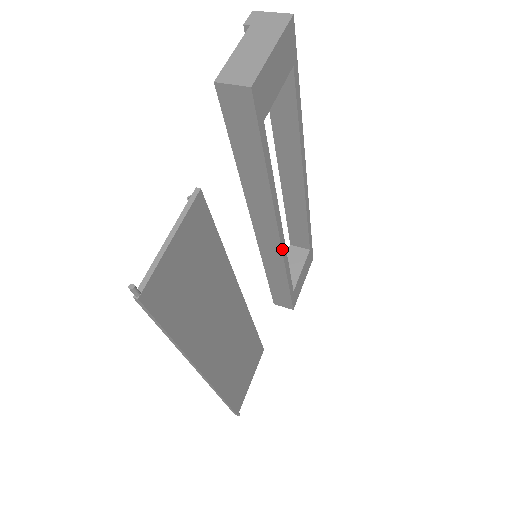
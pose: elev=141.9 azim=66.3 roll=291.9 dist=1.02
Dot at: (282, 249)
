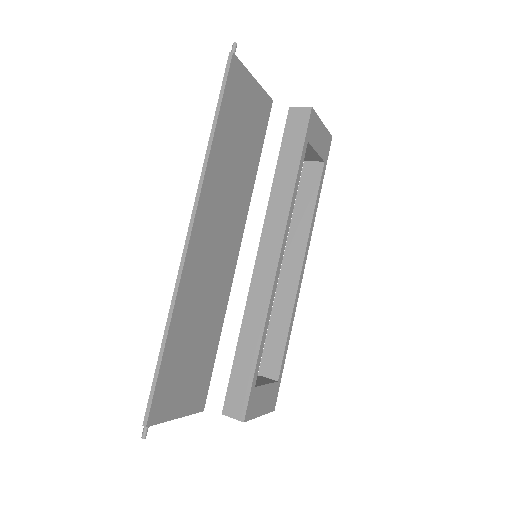
Dot at: (274, 284)
